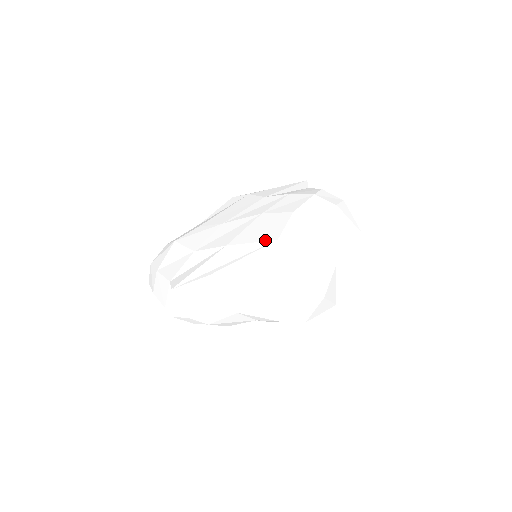
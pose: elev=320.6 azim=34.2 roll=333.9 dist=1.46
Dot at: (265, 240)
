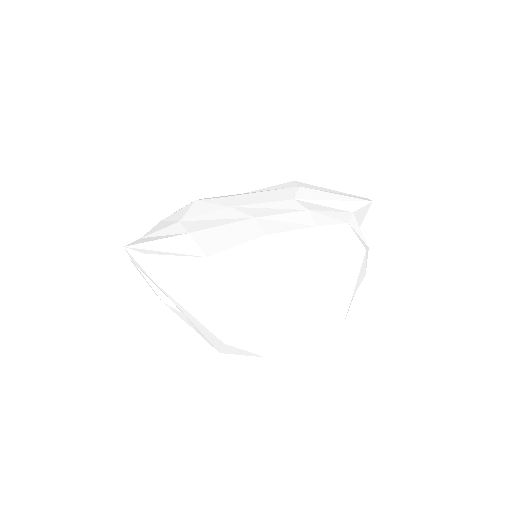
Dot at: (204, 250)
